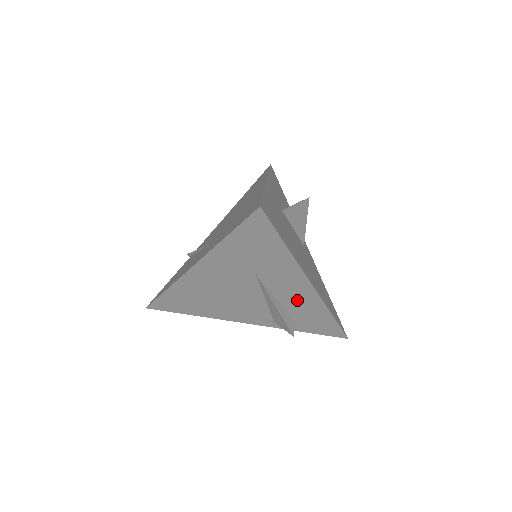
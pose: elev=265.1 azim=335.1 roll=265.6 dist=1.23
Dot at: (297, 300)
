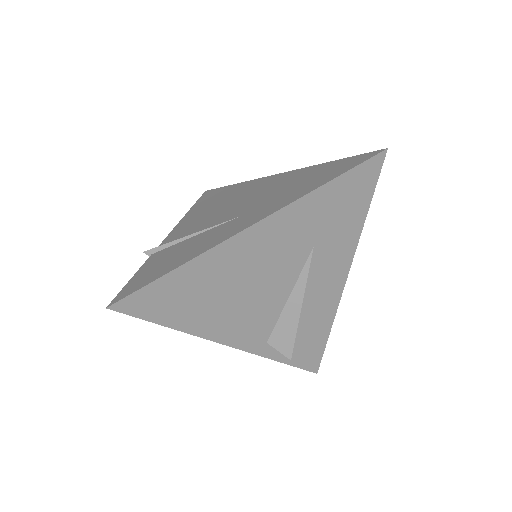
Dot at: (317, 302)
